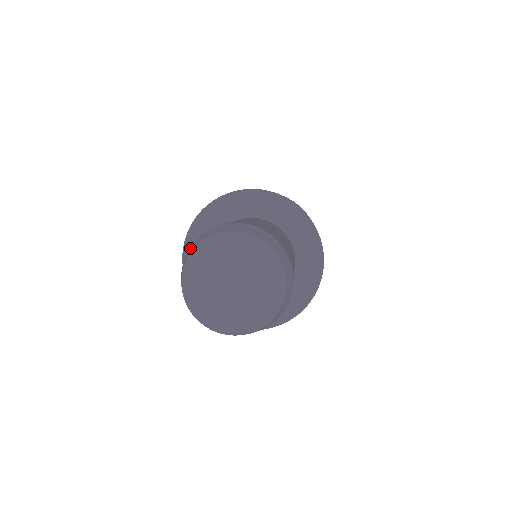
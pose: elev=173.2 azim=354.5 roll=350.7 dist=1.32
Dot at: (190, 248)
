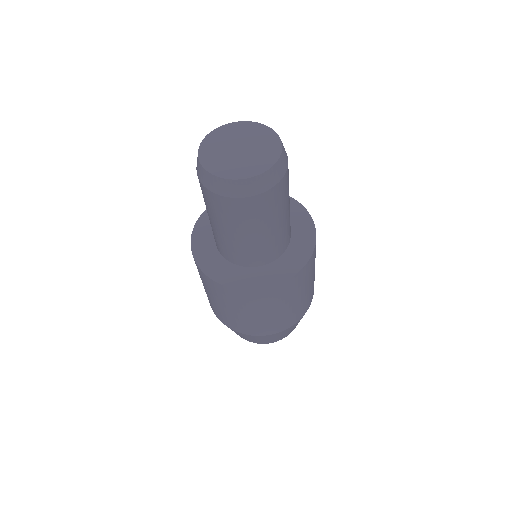
Dot at: occluded
